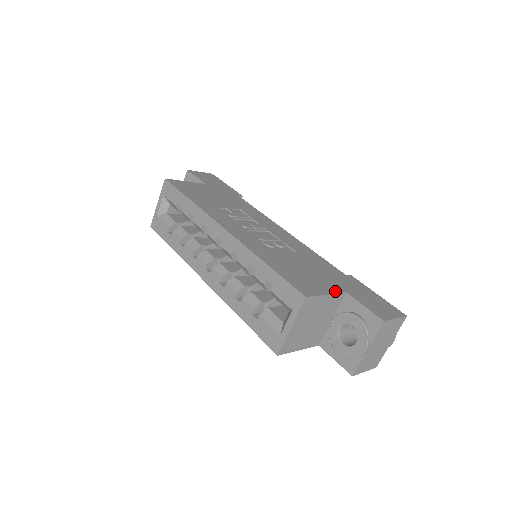
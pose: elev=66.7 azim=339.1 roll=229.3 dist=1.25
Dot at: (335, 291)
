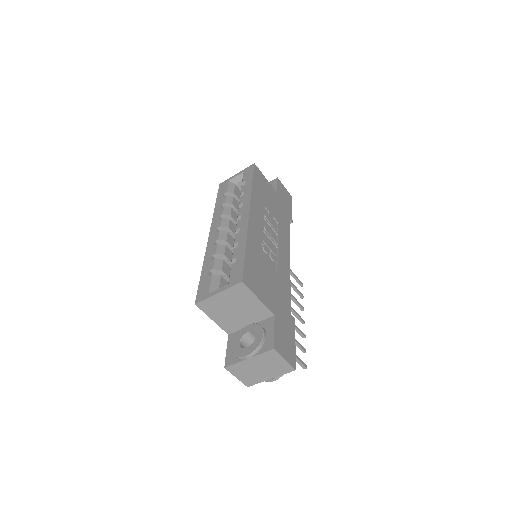
Dot at: (268, 305)
